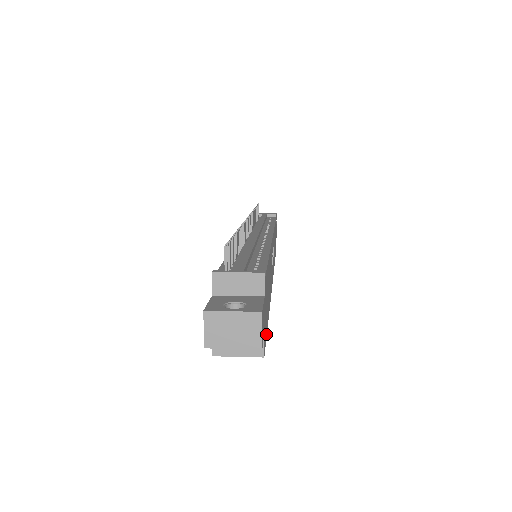
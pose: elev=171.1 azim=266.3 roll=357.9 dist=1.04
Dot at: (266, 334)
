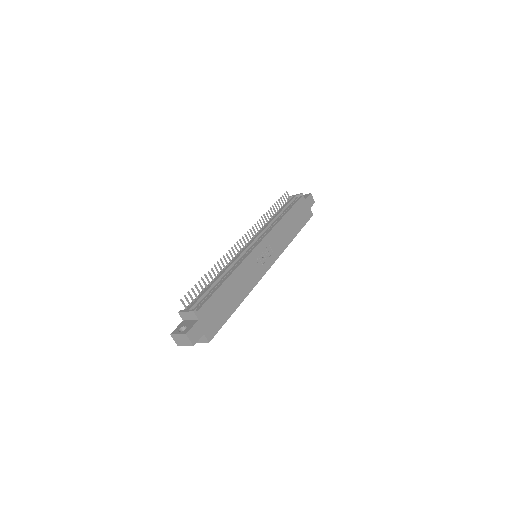
Dot at: (221, 326)
